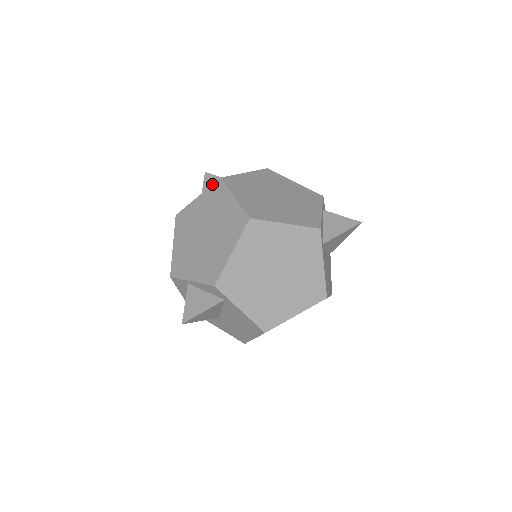
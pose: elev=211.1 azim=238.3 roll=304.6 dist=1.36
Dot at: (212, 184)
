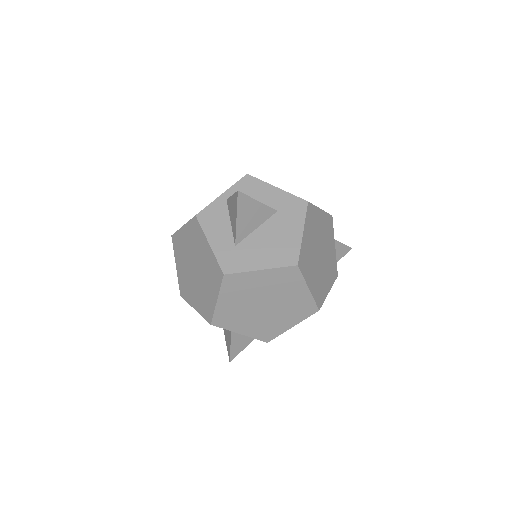
Dot at: (285, 267)
